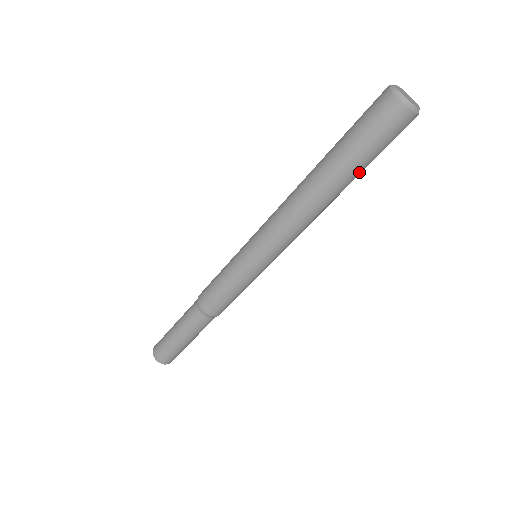
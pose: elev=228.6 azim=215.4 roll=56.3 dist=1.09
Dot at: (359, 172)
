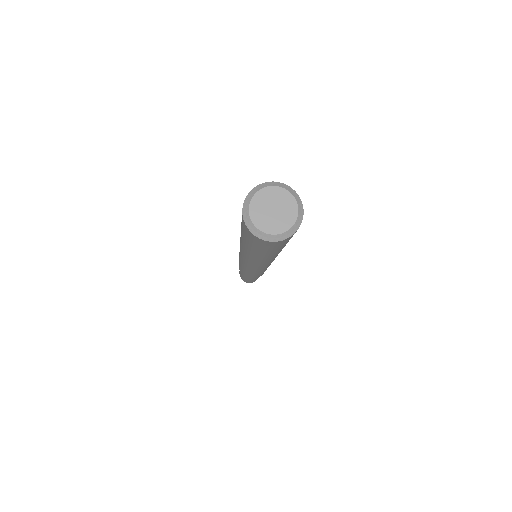
Dot at: occluded
